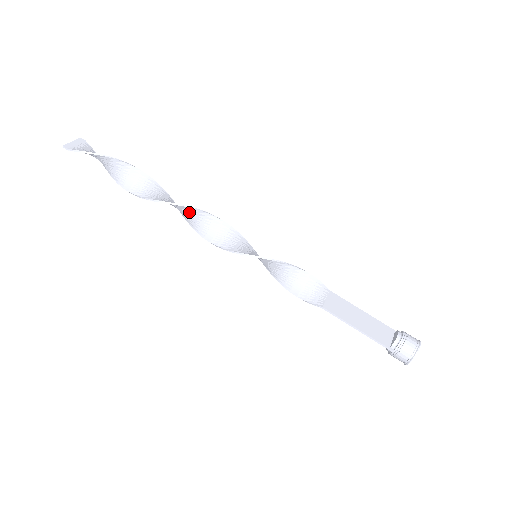
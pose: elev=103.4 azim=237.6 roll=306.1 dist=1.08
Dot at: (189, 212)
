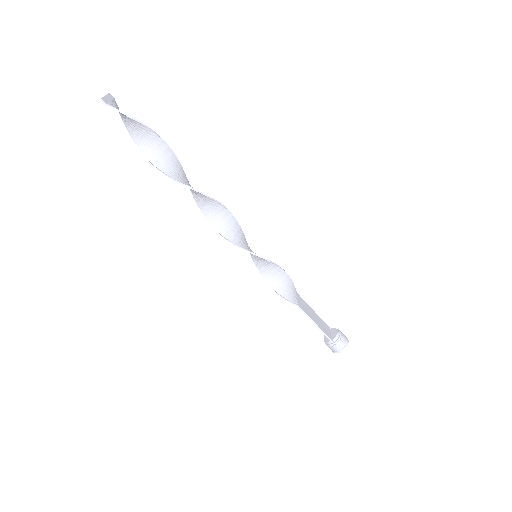
Dot at: (213, 205)
